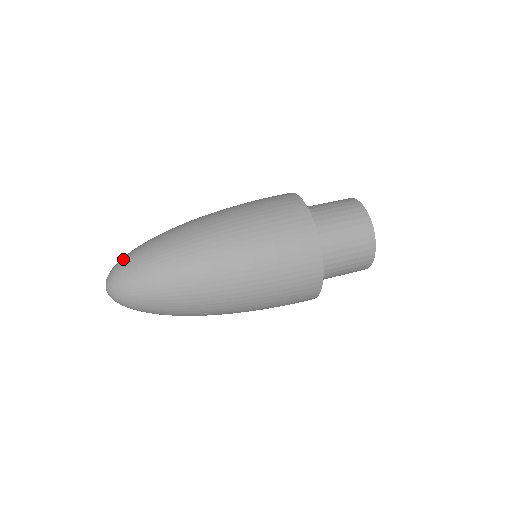
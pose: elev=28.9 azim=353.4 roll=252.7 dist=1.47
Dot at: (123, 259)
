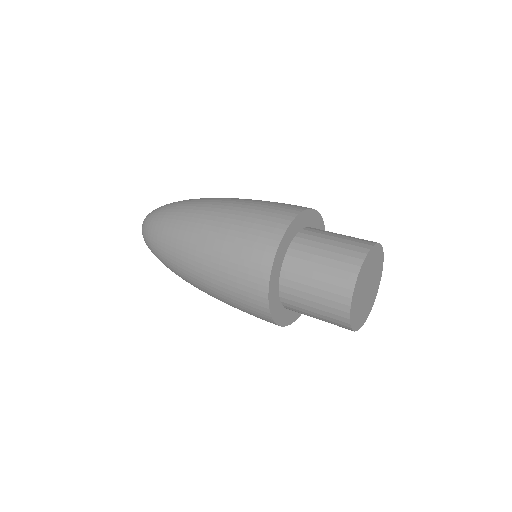
Dot at: occluded
